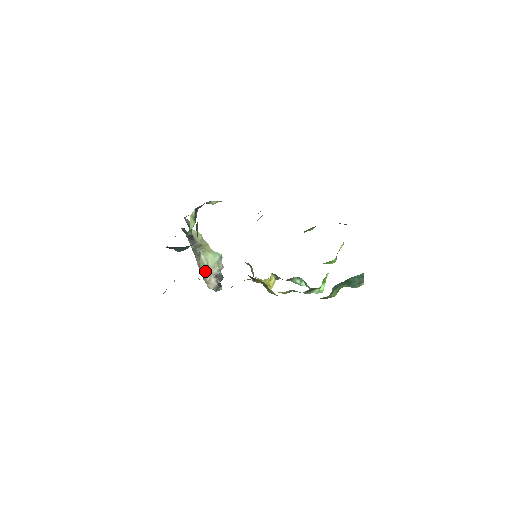
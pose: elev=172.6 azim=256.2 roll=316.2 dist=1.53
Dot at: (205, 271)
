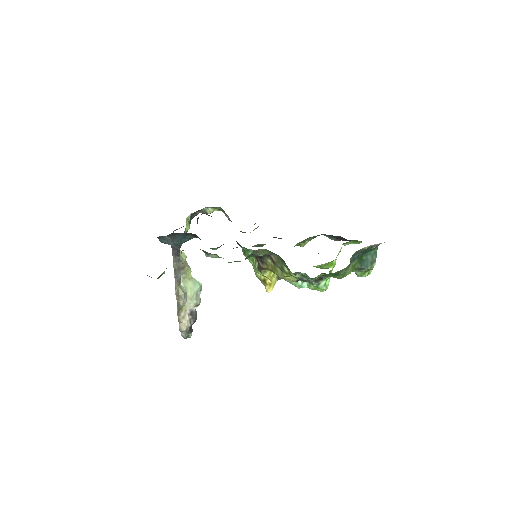
Dot at: (183, 301)
